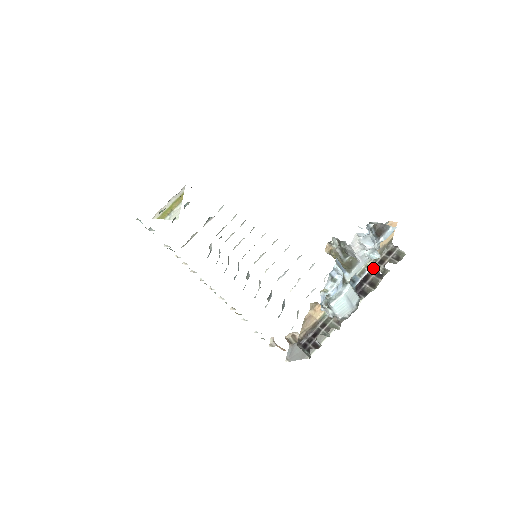
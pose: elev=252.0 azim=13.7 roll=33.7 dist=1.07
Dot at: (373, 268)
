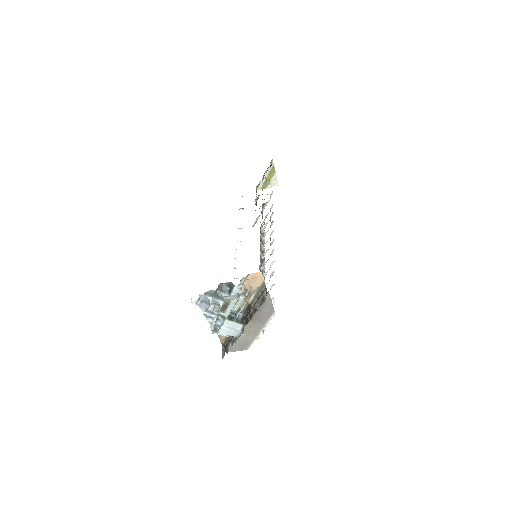
Dot at: (254, 303)
